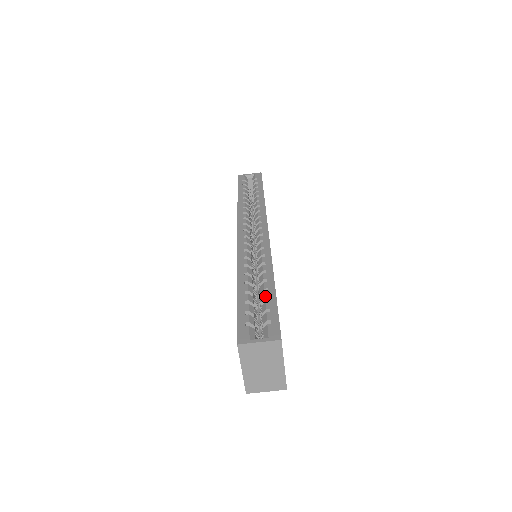
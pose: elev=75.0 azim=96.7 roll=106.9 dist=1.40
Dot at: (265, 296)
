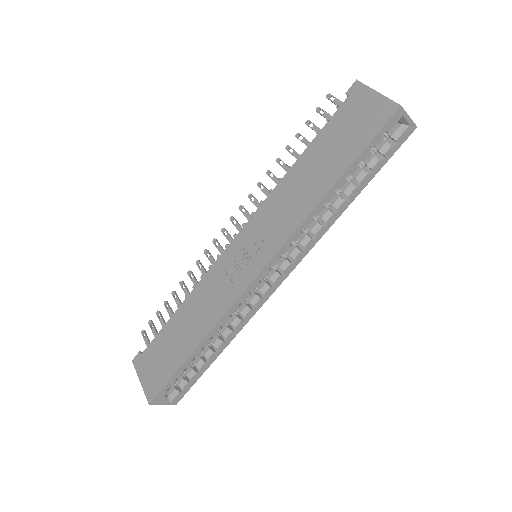
Dot at: (201, 367)
